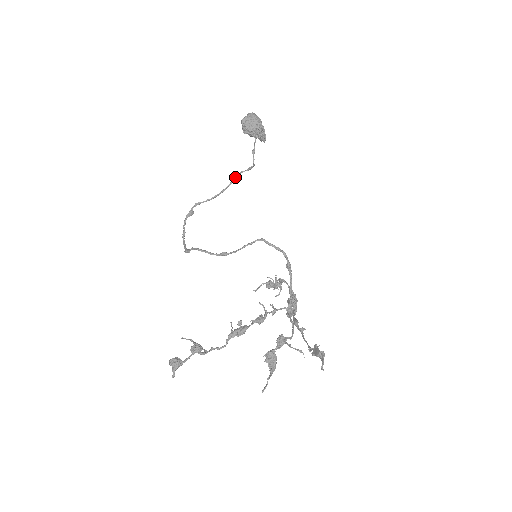
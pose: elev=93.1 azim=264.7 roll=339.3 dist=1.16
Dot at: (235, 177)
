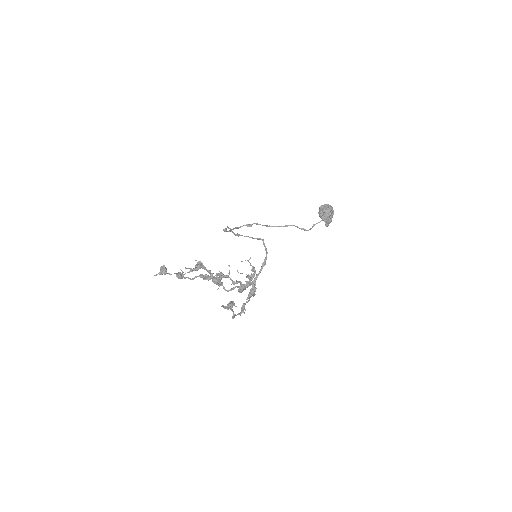
Dot at: (289, 225)
